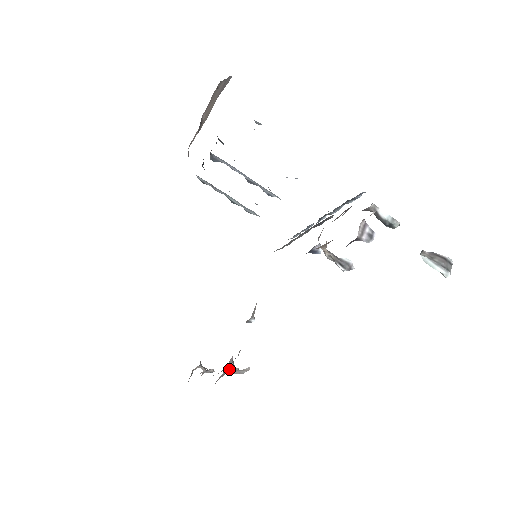
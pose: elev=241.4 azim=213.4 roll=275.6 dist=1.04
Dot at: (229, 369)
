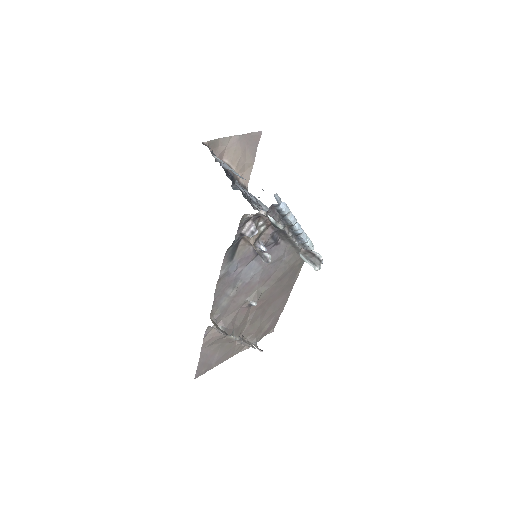
Dot at: occluded
